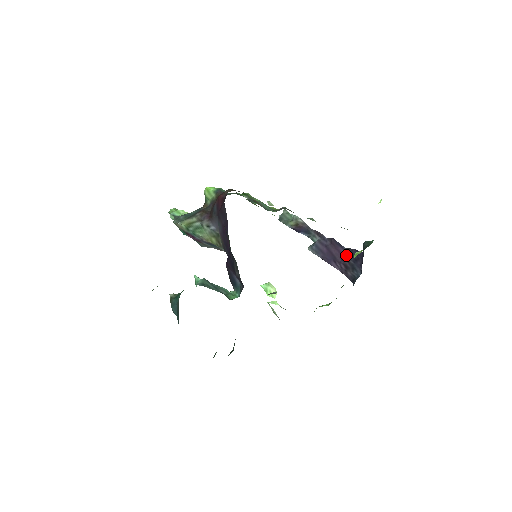
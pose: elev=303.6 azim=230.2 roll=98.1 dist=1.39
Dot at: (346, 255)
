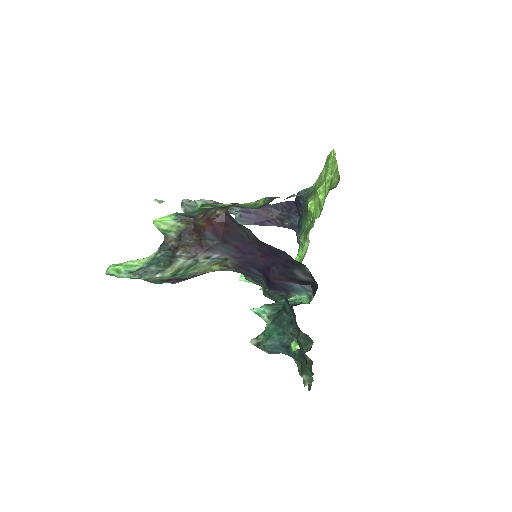
Dot at: (277, 210)
